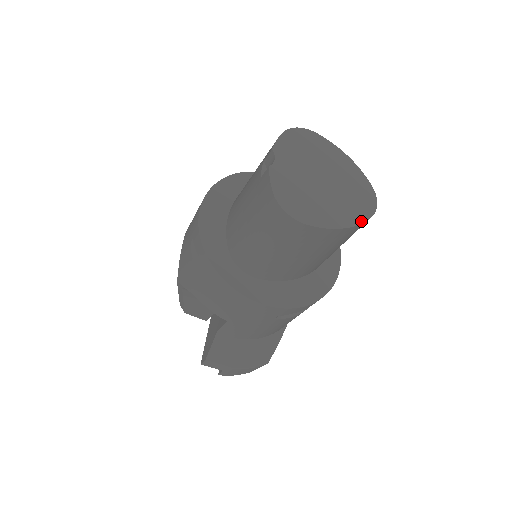
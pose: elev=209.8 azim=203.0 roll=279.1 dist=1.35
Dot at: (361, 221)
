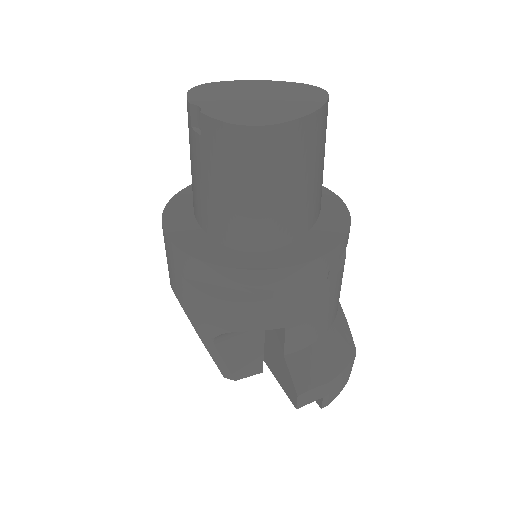
Dot at: (324, 101)
